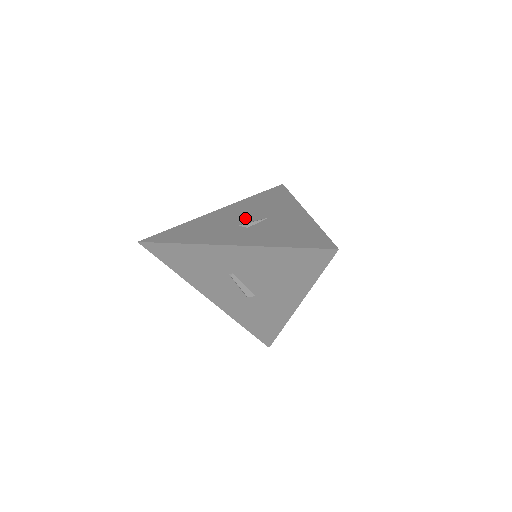
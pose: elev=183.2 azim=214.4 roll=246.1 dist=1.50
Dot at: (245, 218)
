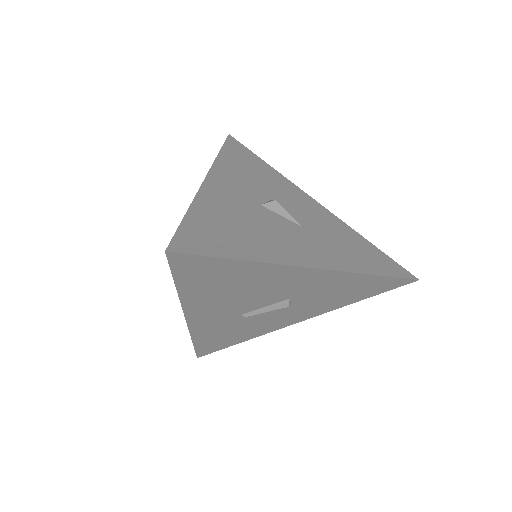
Dot at: occluded
